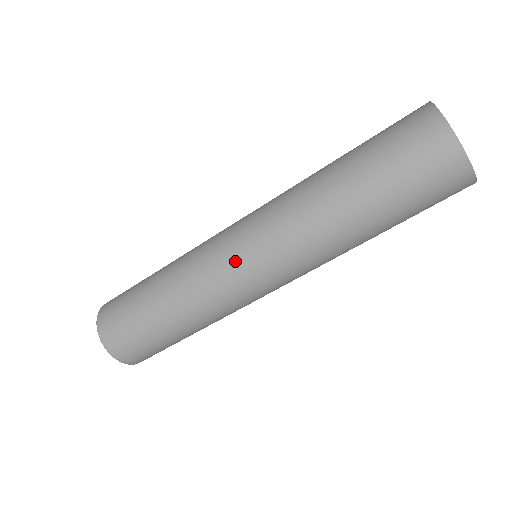
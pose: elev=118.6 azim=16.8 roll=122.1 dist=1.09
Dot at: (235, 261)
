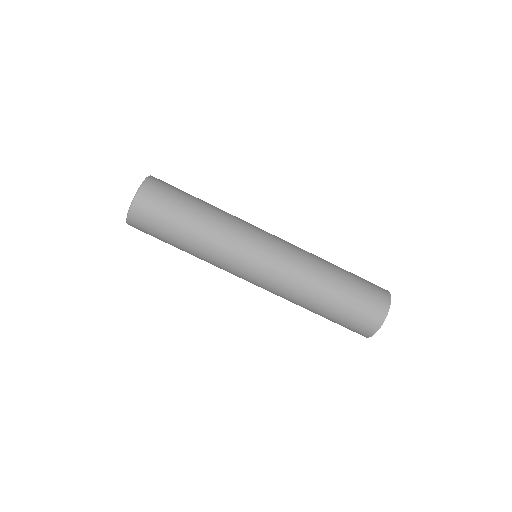
Dot at: (247, 269)
